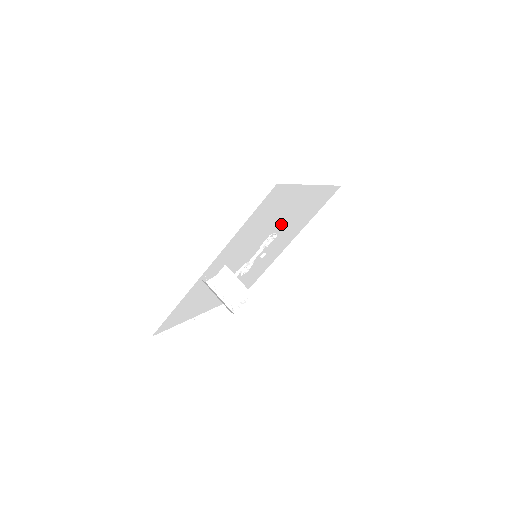
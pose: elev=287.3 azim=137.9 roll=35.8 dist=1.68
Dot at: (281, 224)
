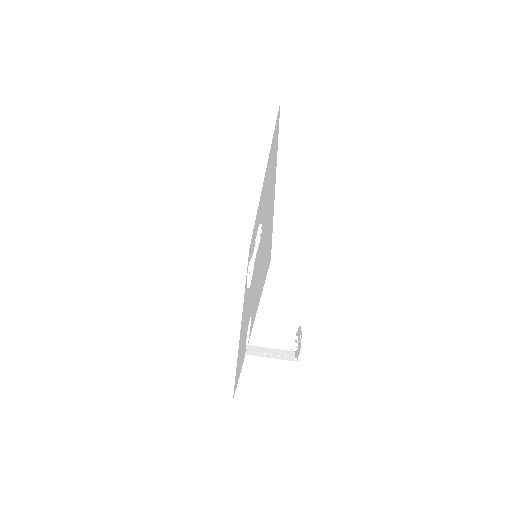
Dot at: occluded
